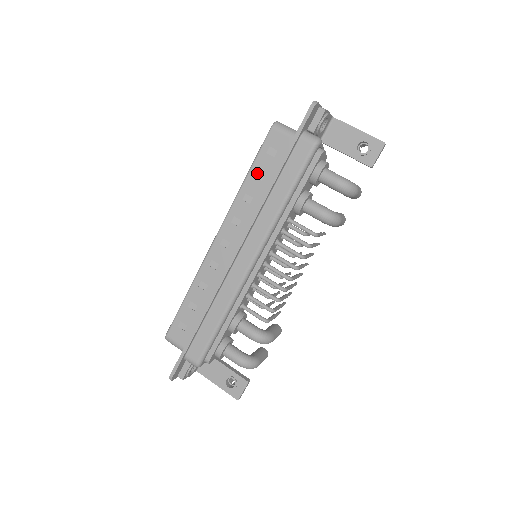
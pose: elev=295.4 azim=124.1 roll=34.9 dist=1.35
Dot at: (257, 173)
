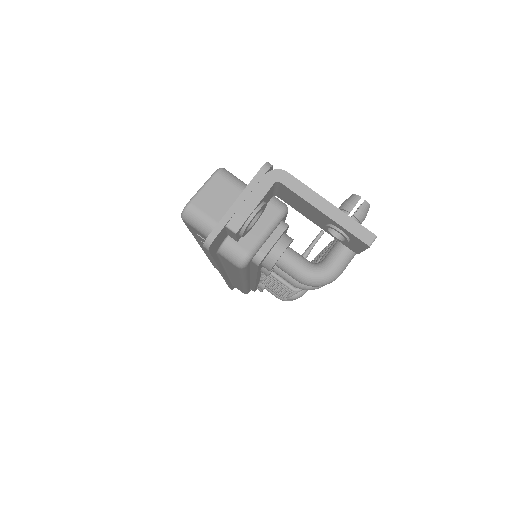
Dot at: (200, 240)
